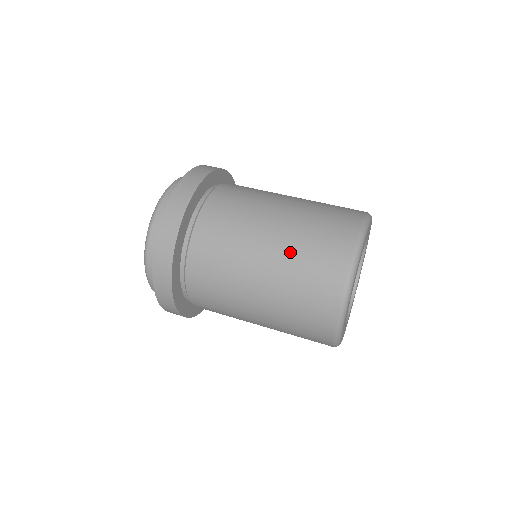
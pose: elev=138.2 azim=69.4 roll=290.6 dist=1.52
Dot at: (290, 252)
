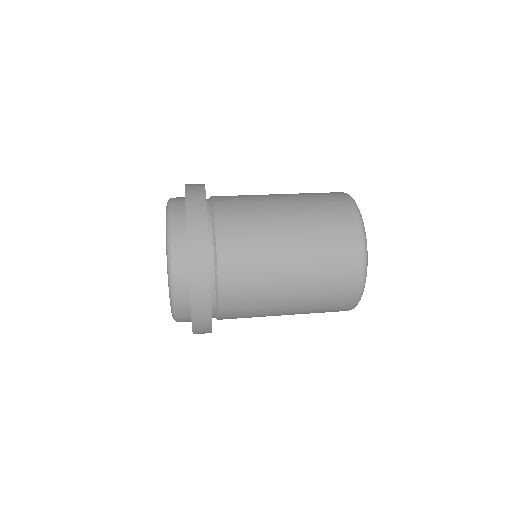
Dot at: occluded
